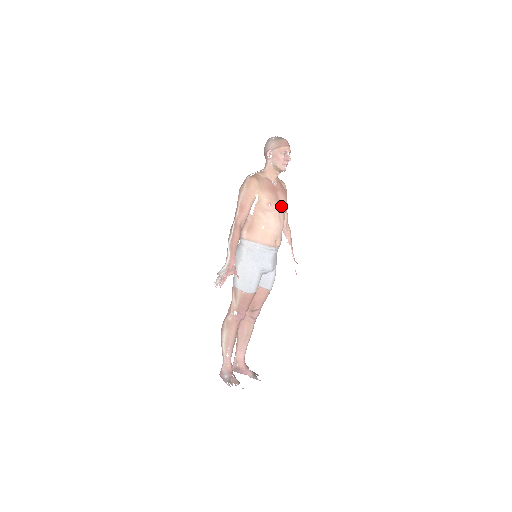
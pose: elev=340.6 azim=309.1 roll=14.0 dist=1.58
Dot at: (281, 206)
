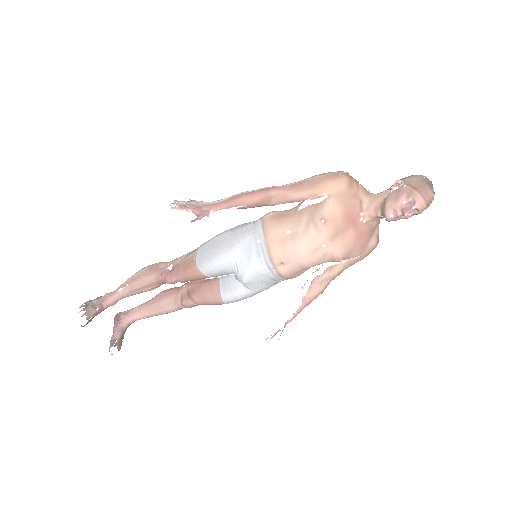
Dot at: (335, 244)
